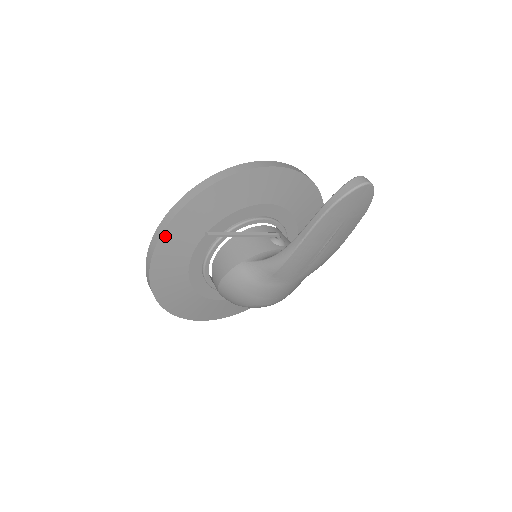
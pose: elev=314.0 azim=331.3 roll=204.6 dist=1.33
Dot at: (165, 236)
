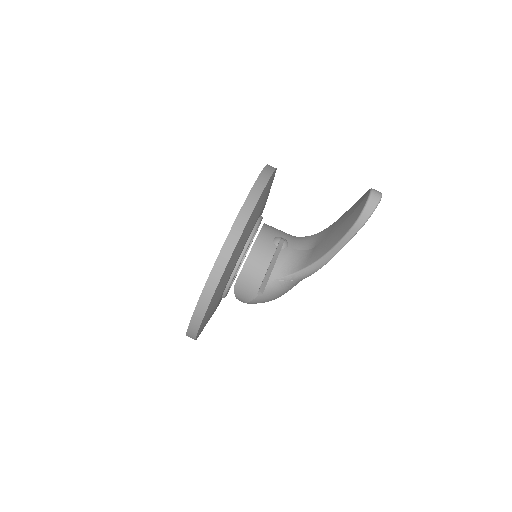
Dot at: (209, 307)
